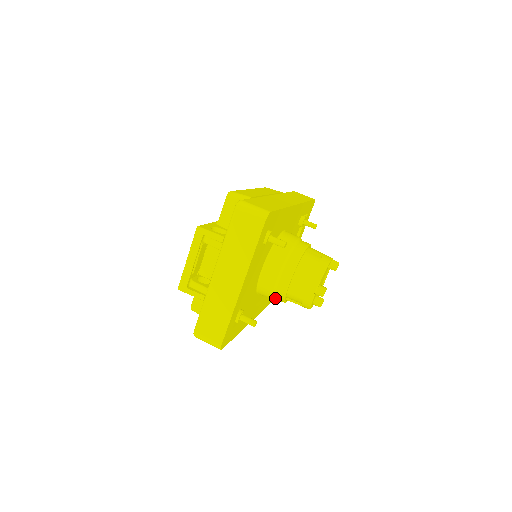
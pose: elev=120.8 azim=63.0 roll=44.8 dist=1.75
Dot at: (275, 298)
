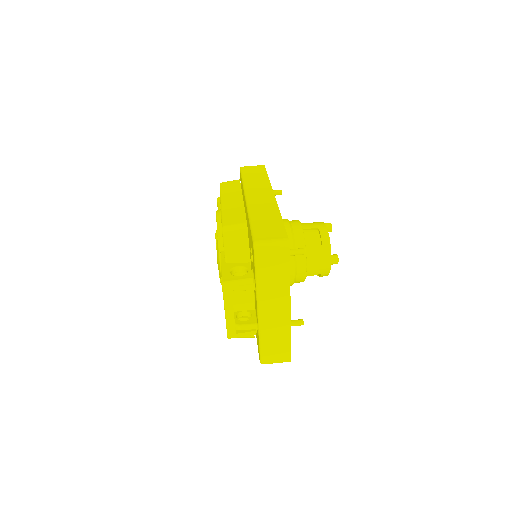
Dot at: occluded
